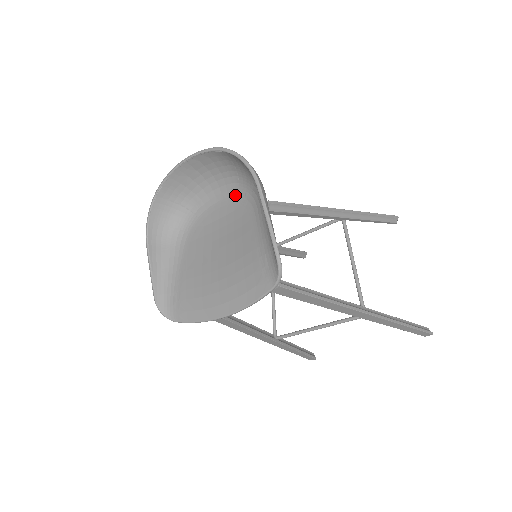
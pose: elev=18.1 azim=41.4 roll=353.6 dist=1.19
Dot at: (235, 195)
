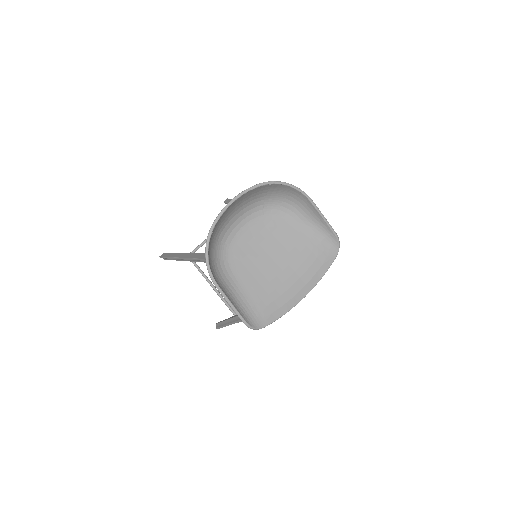
Dot at: (260, 215)
